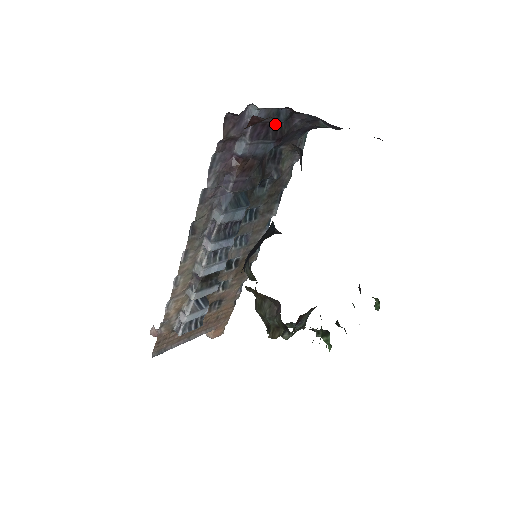
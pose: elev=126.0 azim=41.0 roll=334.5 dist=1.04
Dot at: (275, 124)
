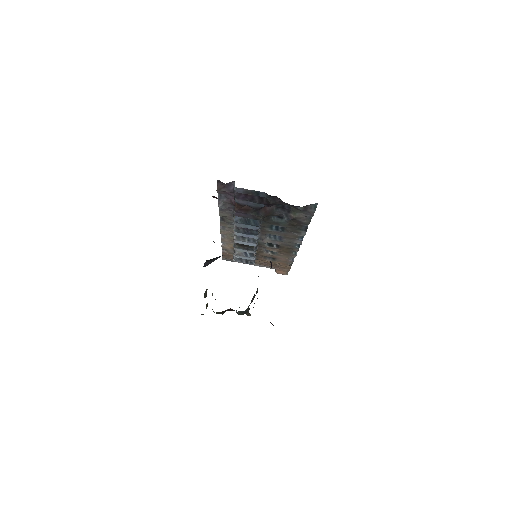
Dot at: (260, 196)
